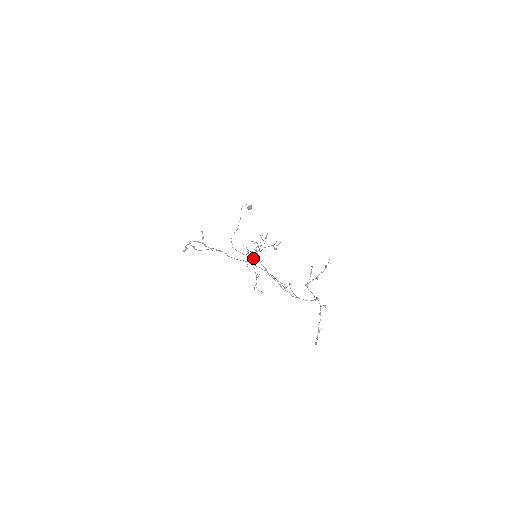
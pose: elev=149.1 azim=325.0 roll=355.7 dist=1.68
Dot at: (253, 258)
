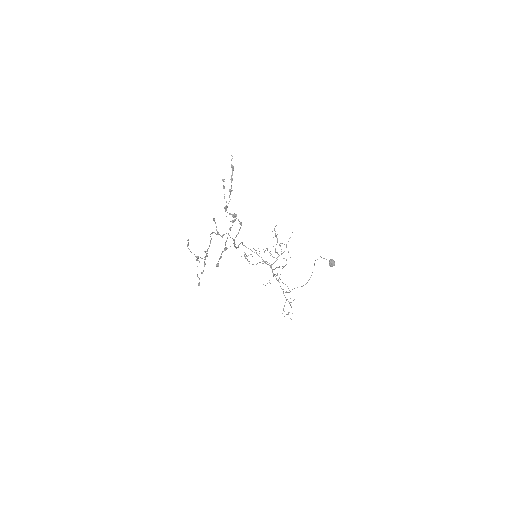
Dot at: (272, 272)
